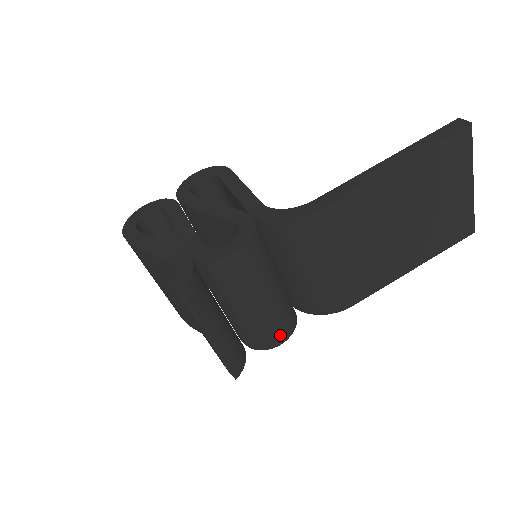
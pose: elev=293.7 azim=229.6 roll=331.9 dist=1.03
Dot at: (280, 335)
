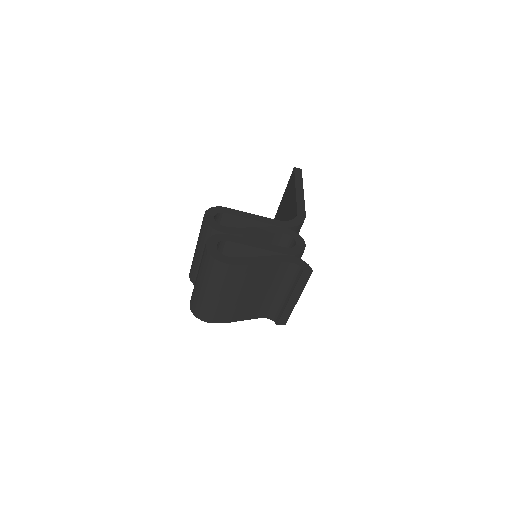
Dot at: occluded
